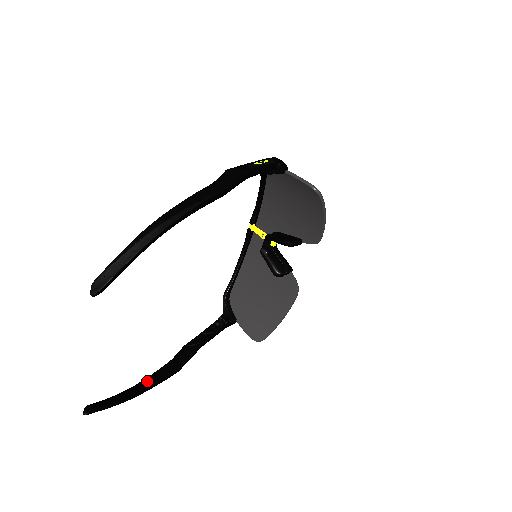
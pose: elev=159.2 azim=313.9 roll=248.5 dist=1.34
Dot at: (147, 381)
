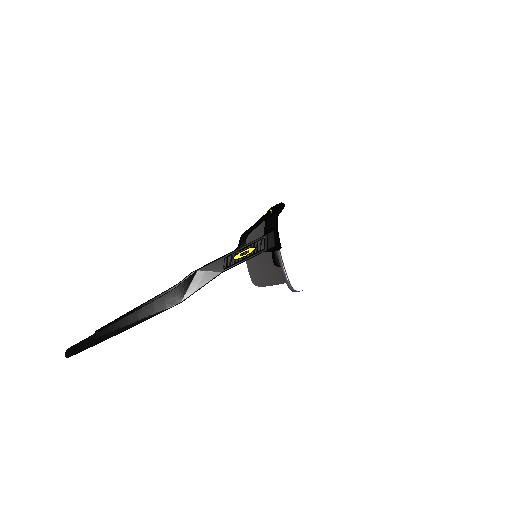
Dot at: occluded
